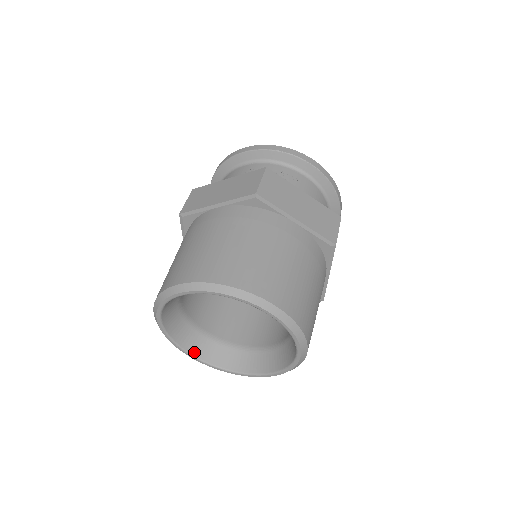
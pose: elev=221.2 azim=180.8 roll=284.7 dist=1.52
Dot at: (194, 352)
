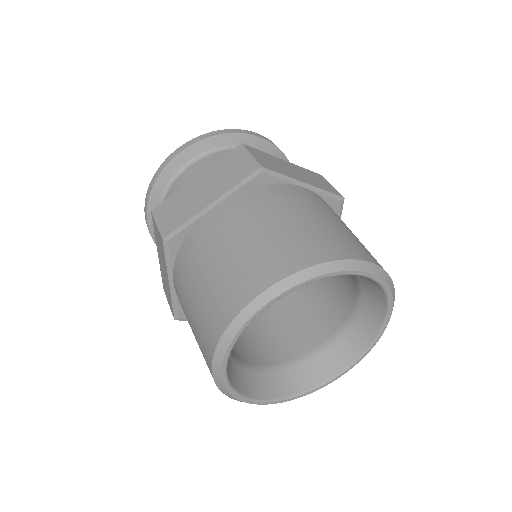
Dot at: occluded
